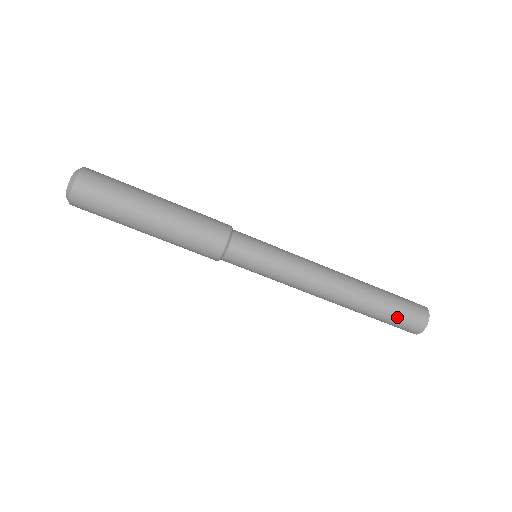
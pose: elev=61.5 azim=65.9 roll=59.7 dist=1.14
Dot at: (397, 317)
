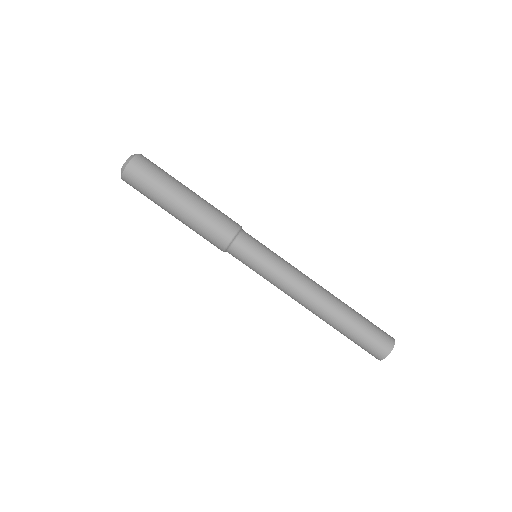
Dot at: (365, 338)
